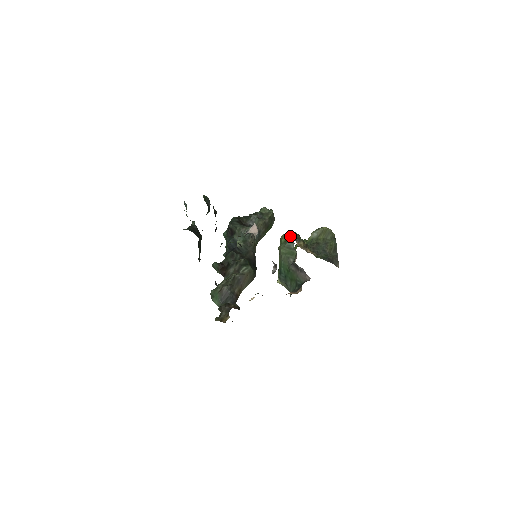
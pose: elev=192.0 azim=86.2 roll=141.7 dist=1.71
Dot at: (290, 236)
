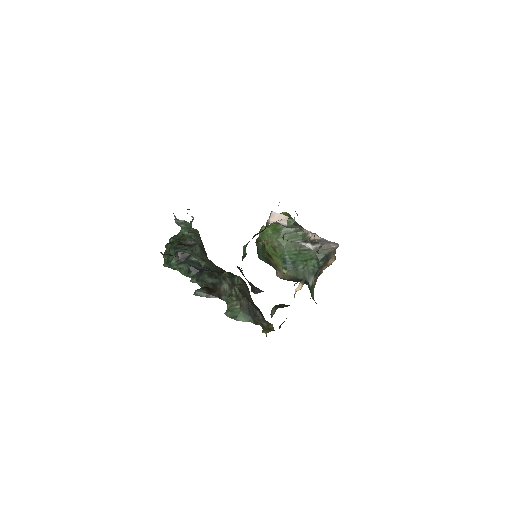
Dot at: occluded
